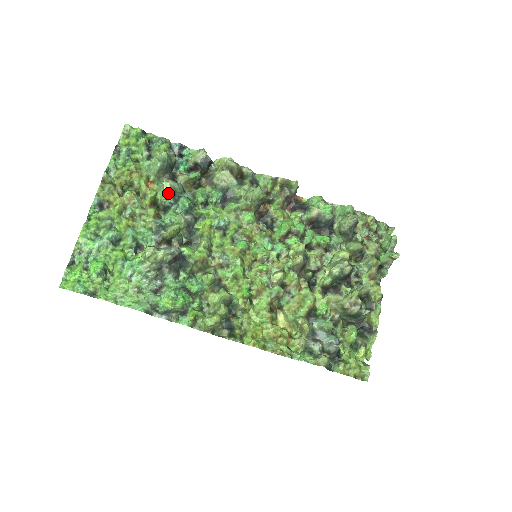
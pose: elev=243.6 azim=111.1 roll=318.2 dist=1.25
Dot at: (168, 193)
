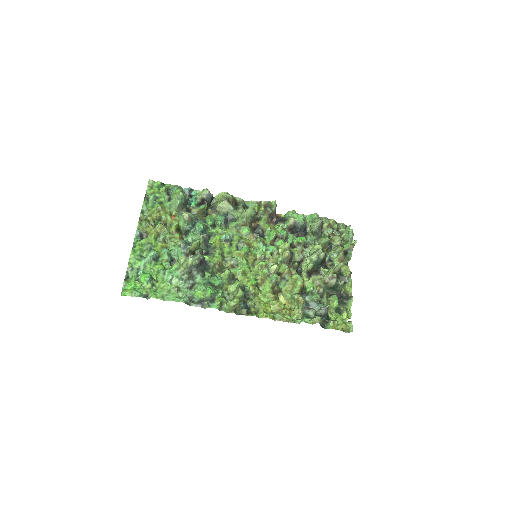
Dot at: (187, 221)
